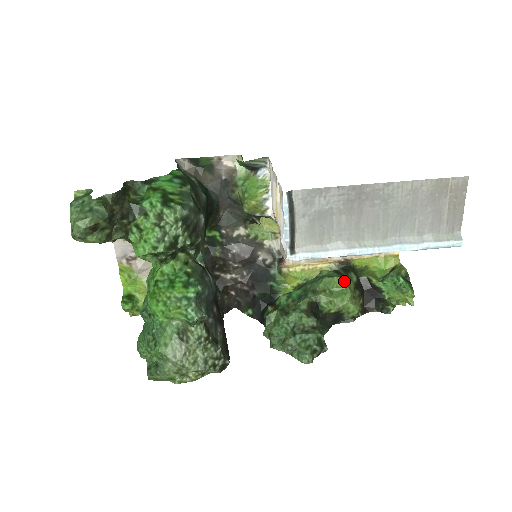
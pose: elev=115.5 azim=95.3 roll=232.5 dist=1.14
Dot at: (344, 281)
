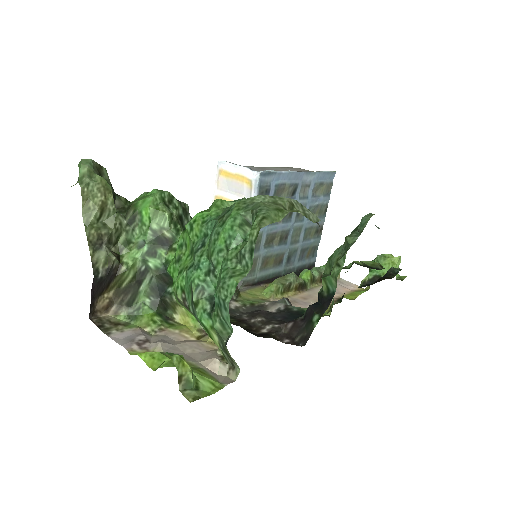
Dot at: occluded
